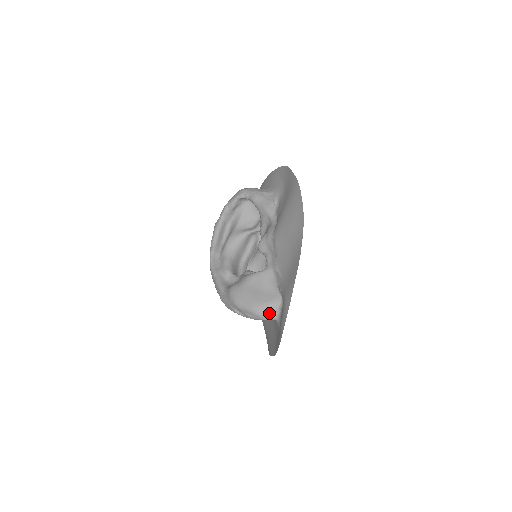
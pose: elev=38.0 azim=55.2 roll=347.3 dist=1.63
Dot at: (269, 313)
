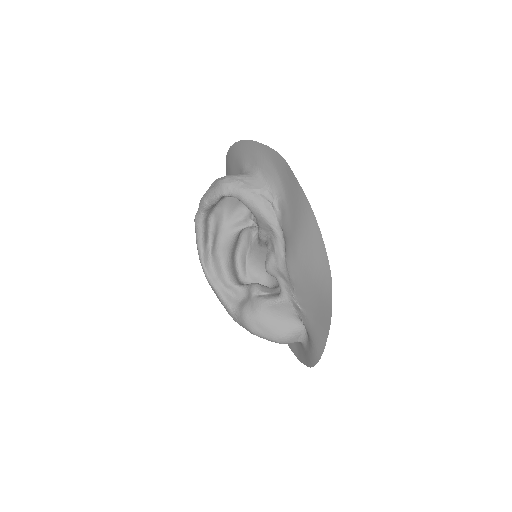
Dot at: (292, 340)
